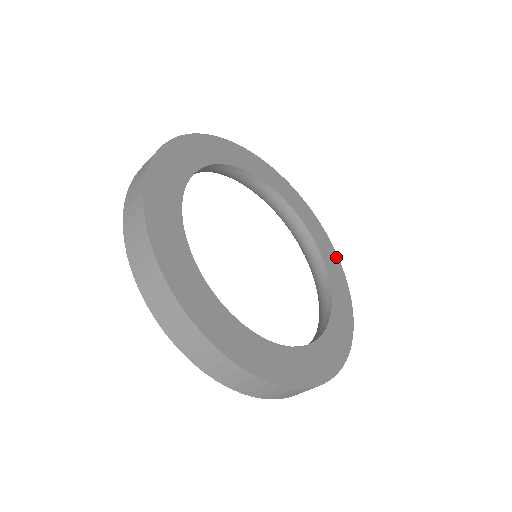
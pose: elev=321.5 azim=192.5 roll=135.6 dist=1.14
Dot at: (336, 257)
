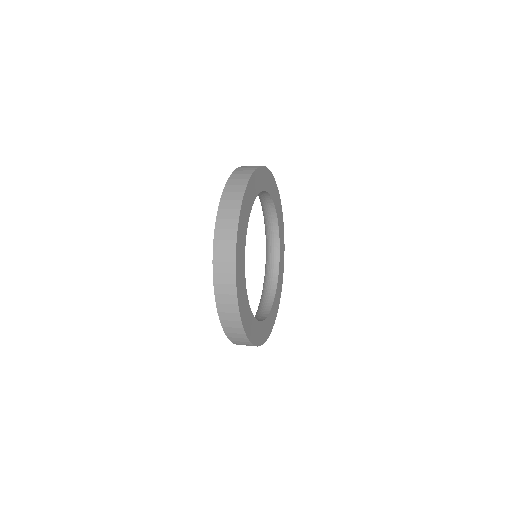
Dot at: (282, 281)
